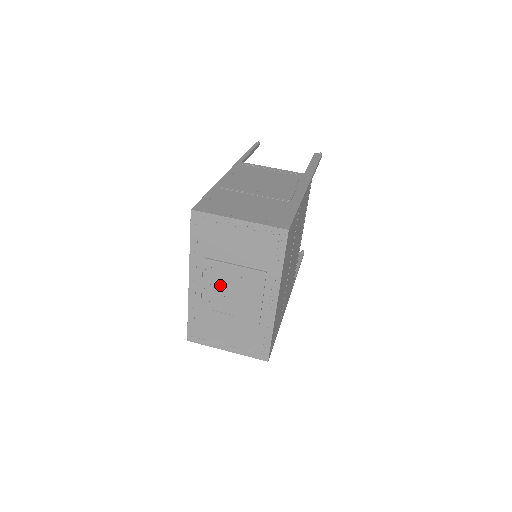
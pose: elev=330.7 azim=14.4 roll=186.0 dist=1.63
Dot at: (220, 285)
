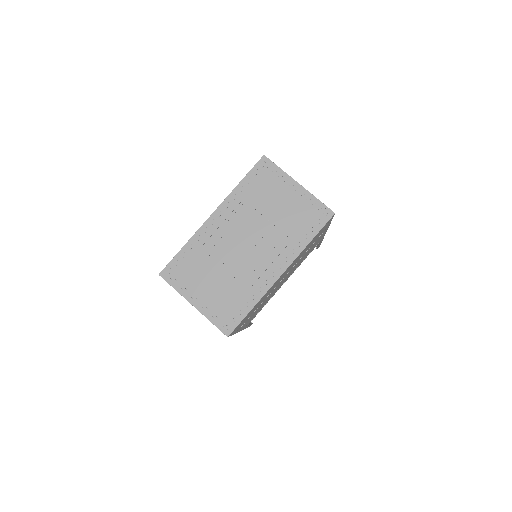
Dot at: (239, 232)
